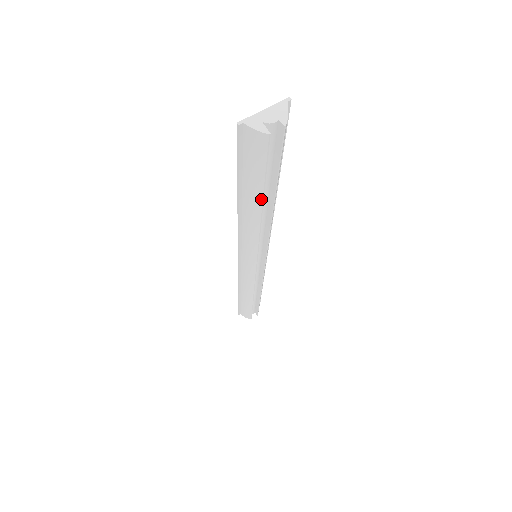
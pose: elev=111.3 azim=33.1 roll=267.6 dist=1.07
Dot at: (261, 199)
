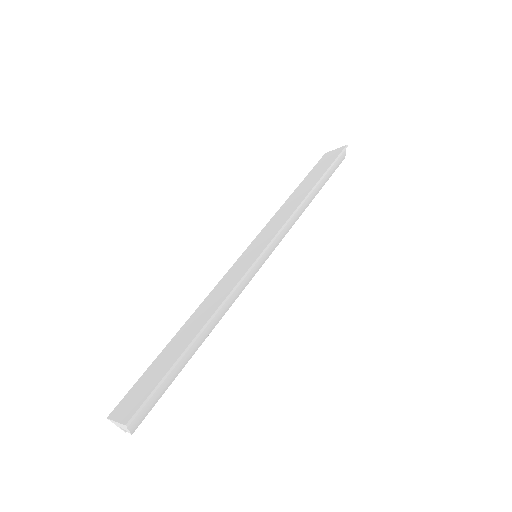
Dot at: occluded
